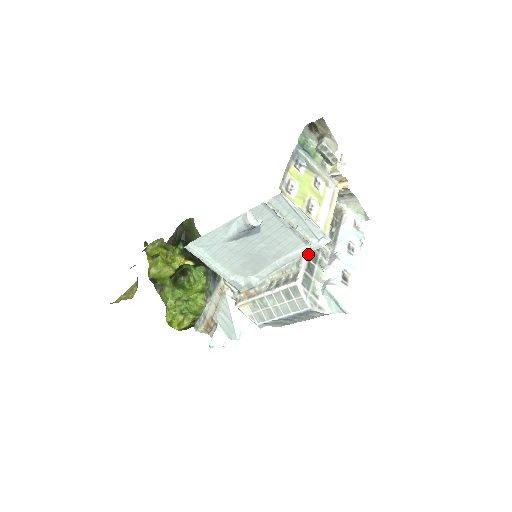
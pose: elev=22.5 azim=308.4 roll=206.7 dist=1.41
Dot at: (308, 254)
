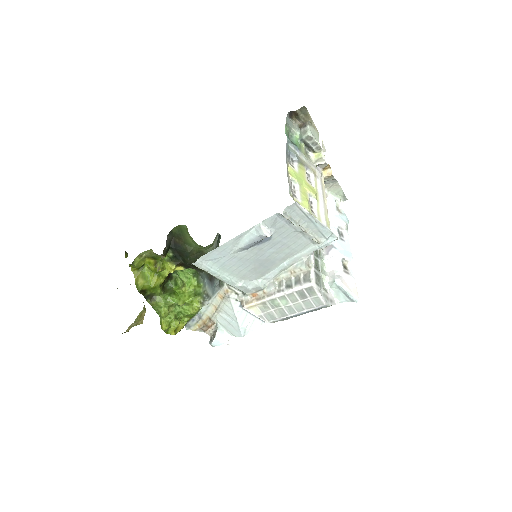
Dot at: occluded
